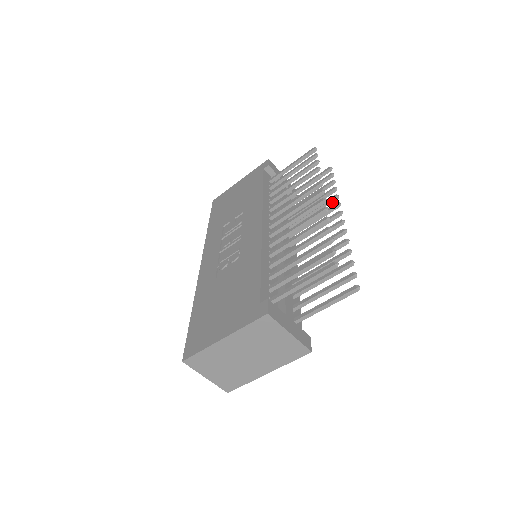
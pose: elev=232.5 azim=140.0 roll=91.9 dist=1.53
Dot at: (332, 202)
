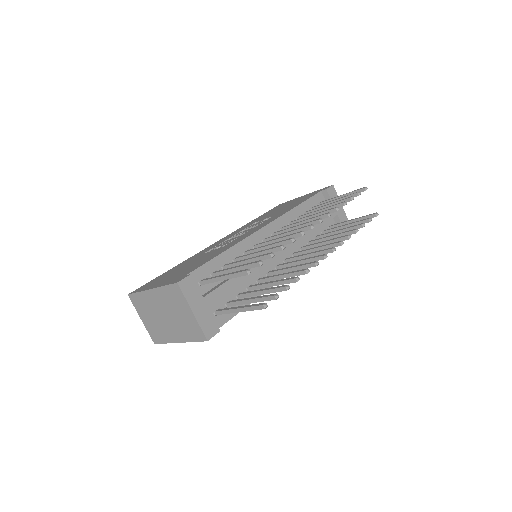
Dot at: (343, 240)
